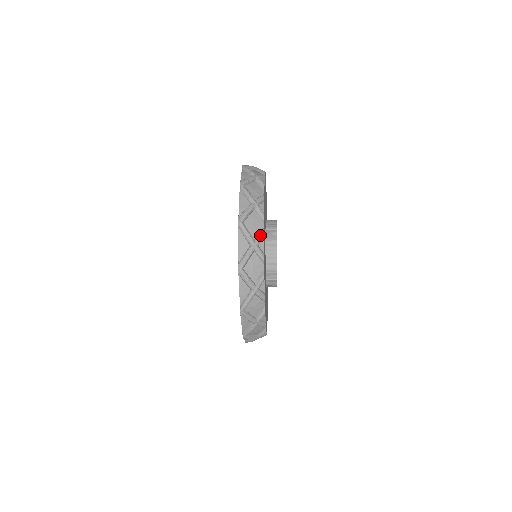
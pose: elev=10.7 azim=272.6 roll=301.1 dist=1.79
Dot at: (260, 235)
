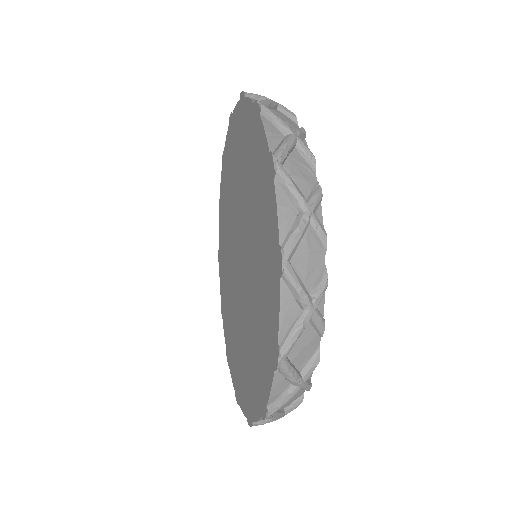
Dot at: (295, 407)
